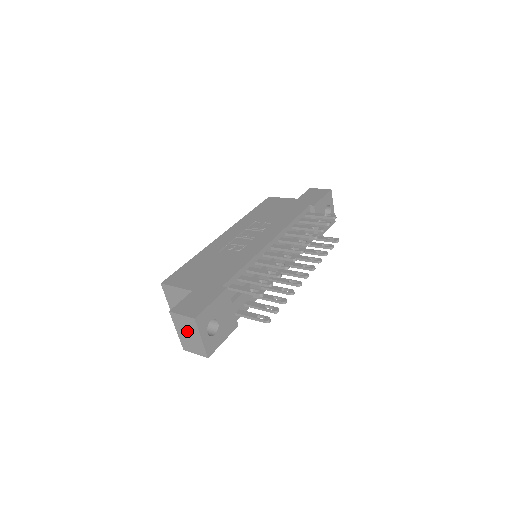
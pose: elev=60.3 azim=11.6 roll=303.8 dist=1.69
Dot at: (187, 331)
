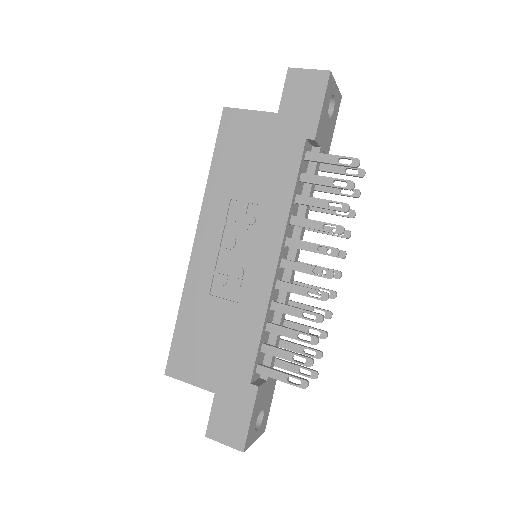
Dot at: occluded
